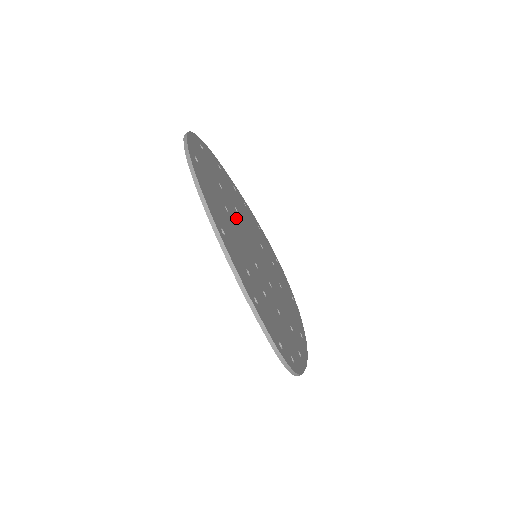
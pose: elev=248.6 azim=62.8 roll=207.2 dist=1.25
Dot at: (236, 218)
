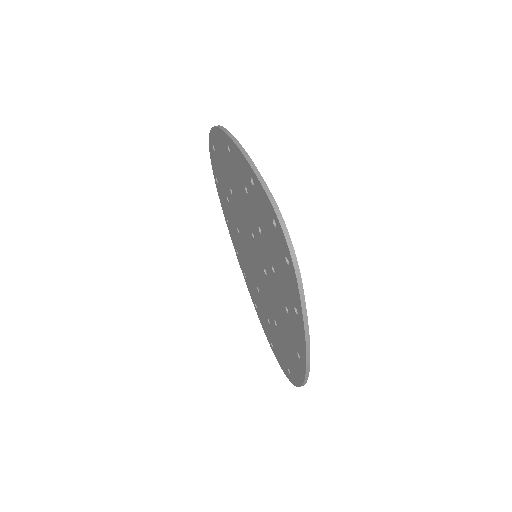
Dot at: occluded
